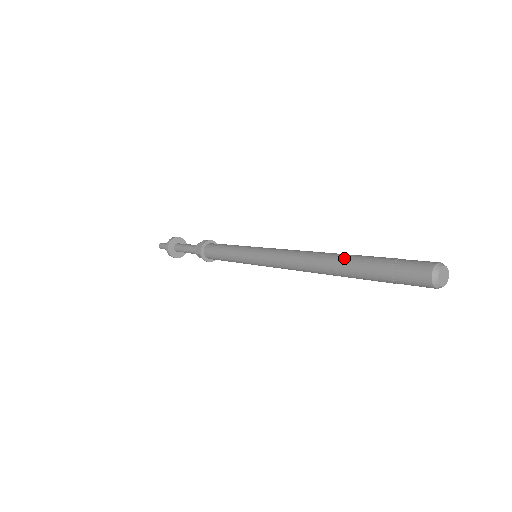
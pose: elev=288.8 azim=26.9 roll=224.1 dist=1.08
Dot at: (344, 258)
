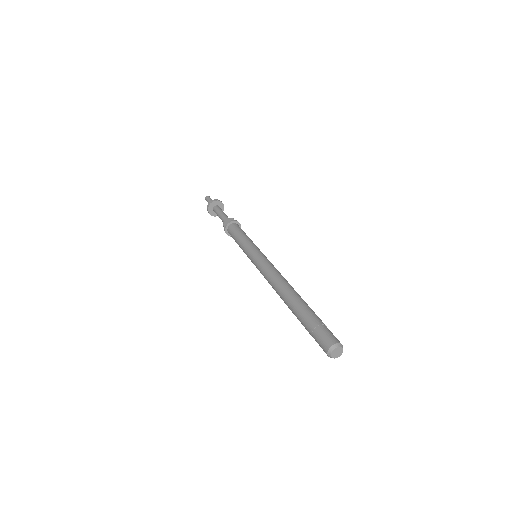
Dot at: (297, 301)
